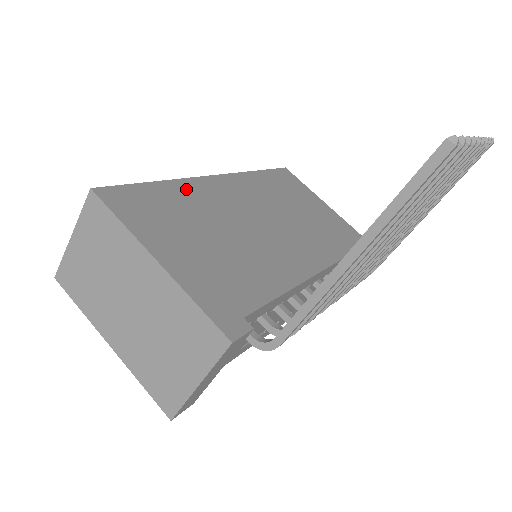
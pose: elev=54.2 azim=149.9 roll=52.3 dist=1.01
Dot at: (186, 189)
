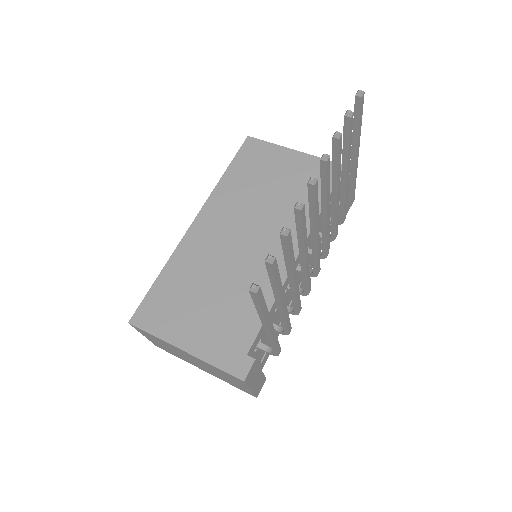
Dot at: (179, 262)
